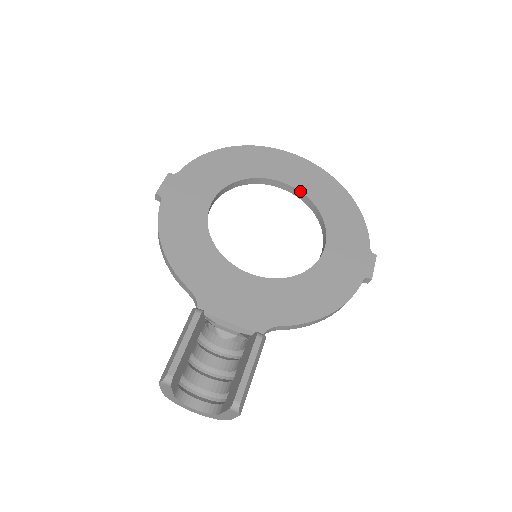
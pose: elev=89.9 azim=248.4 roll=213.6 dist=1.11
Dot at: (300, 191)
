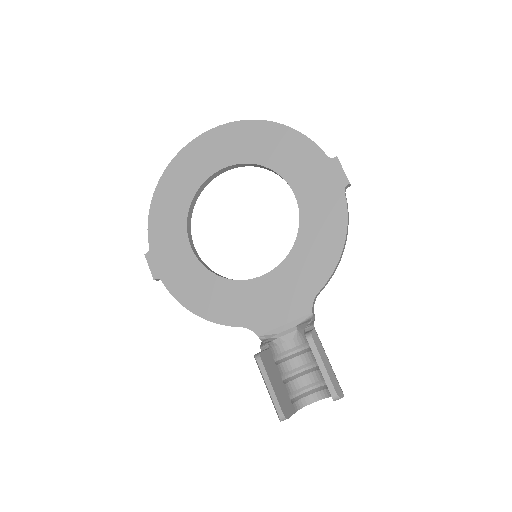
Dot at: (236, 164)
